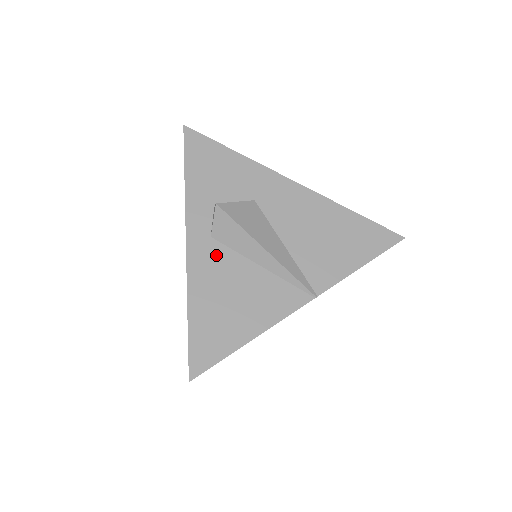
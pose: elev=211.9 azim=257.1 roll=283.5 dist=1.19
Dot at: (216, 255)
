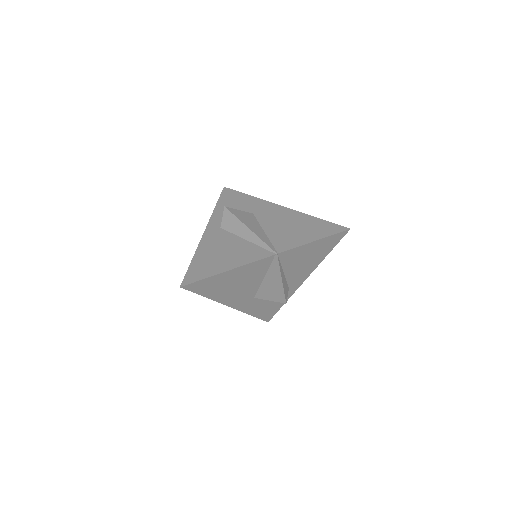
Dot at: (220, 235)
